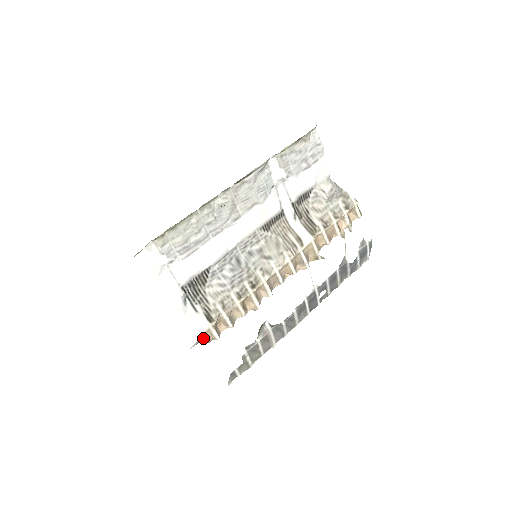
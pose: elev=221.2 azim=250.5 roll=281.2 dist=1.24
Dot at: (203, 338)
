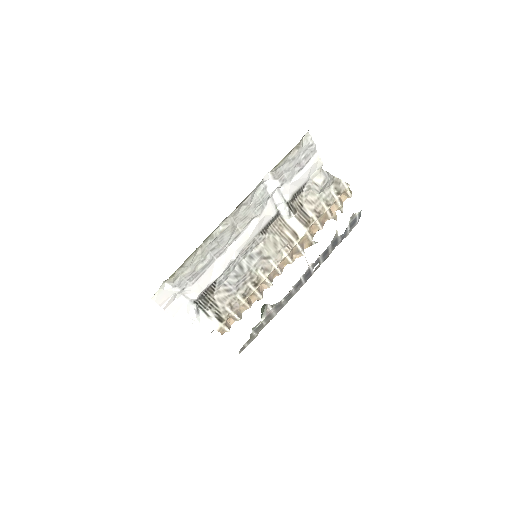
Dot at: occluded
